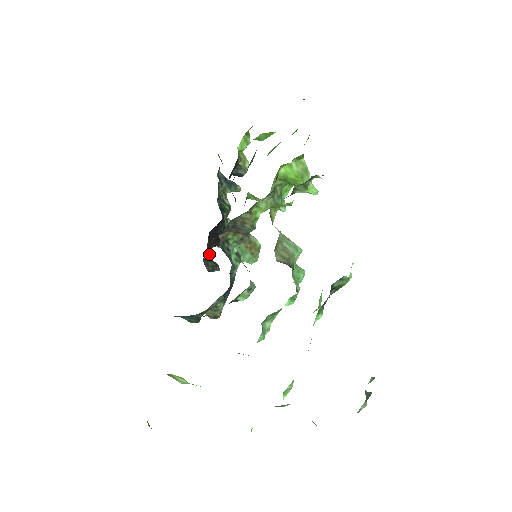
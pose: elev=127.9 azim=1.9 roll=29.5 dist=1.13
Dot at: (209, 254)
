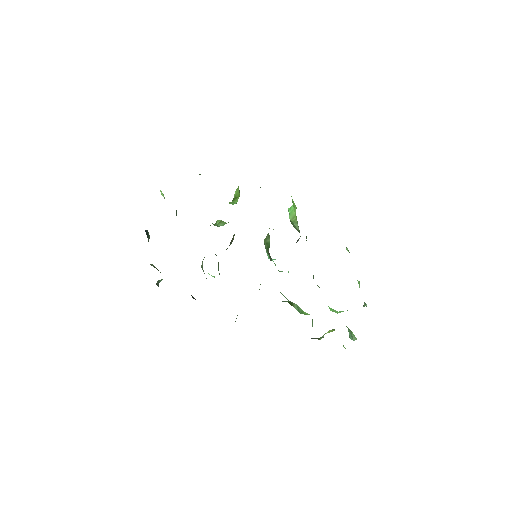
Dot at: occluded
